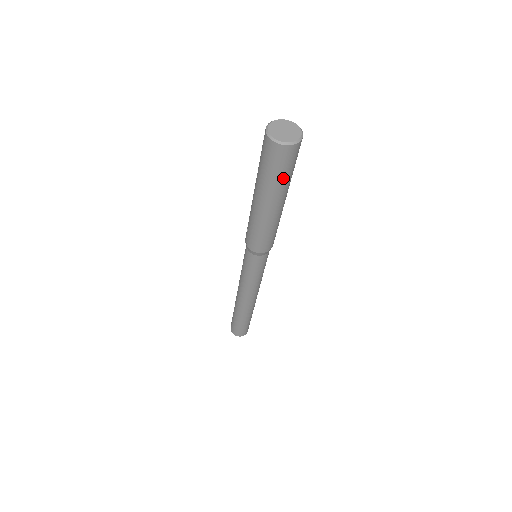
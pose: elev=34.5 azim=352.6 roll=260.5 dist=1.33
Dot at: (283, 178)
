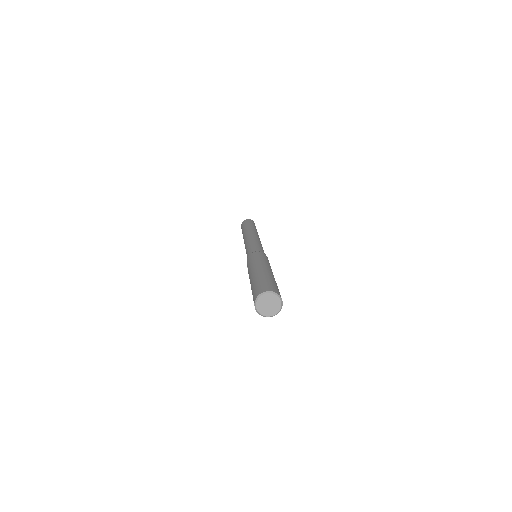
Dot at: occluded
